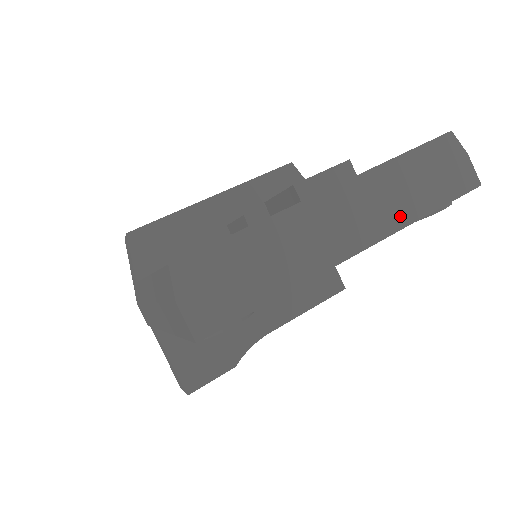
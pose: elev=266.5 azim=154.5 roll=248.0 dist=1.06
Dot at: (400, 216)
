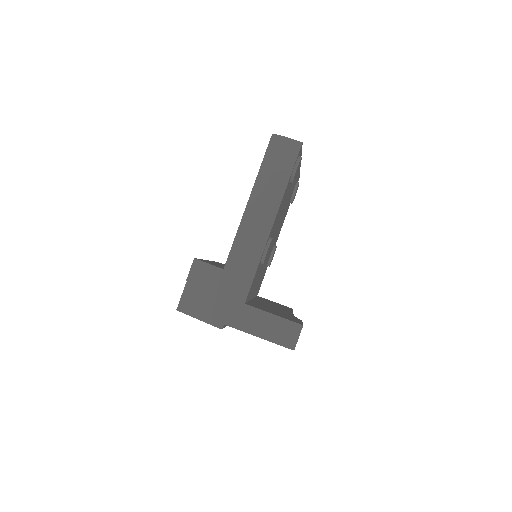
Dot at: occluded
